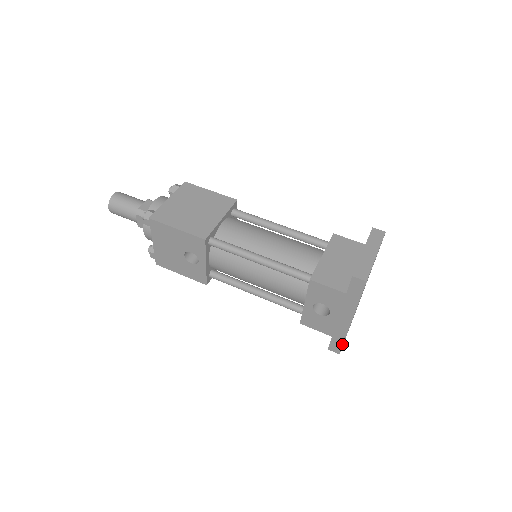
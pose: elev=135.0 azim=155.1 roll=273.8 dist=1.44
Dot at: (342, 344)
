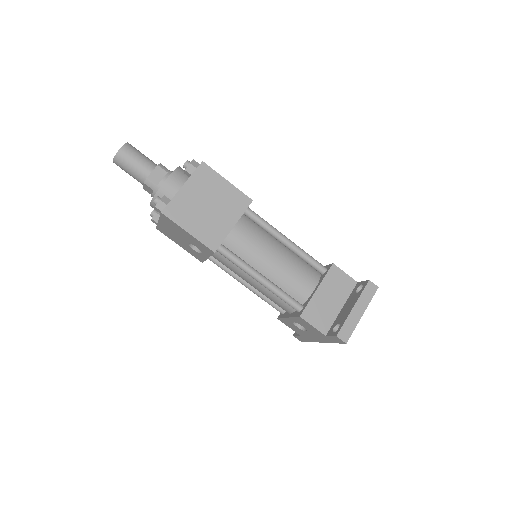
Dot at: (306, 341)
